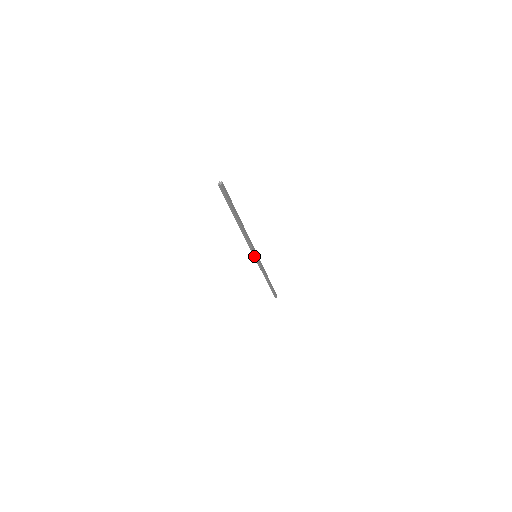
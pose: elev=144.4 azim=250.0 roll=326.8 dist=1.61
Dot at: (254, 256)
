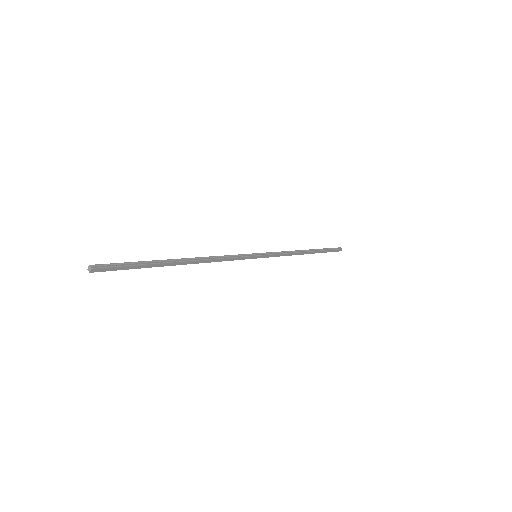
Dot at: (252, 256)
